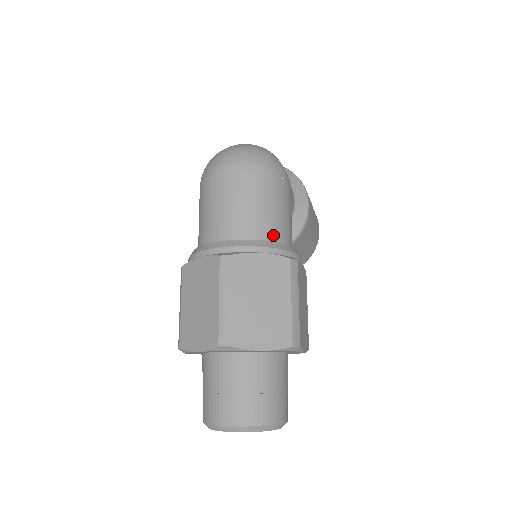
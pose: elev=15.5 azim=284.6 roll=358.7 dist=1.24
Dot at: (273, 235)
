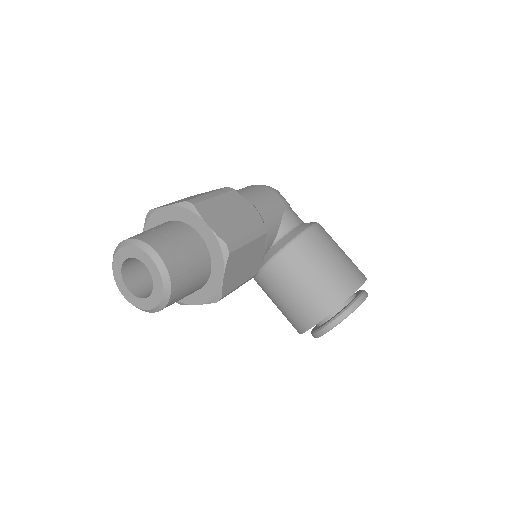
Dot at: occluded
